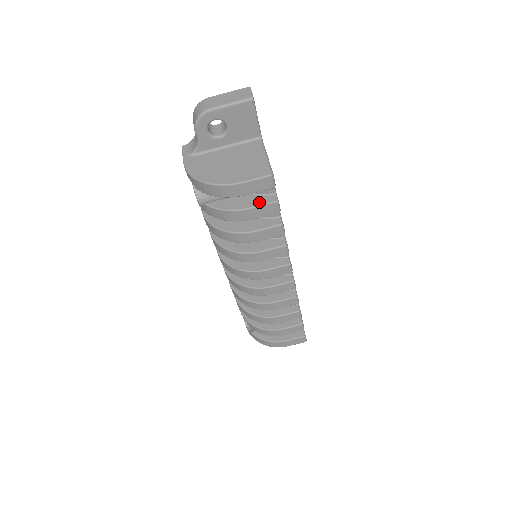
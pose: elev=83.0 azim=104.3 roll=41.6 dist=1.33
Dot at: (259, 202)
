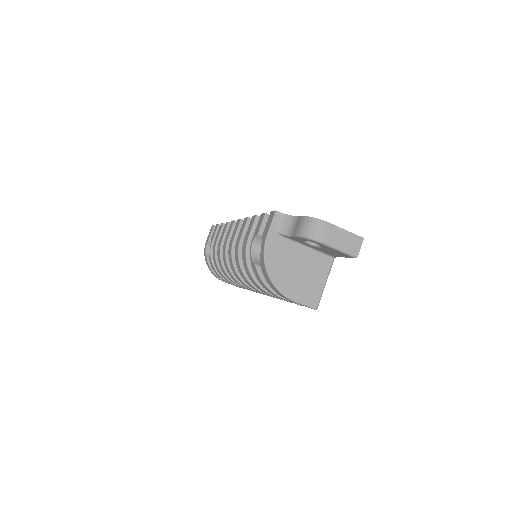
Dot at: occluded
